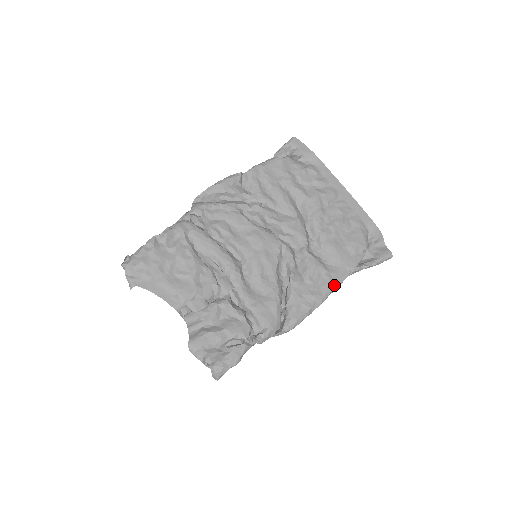
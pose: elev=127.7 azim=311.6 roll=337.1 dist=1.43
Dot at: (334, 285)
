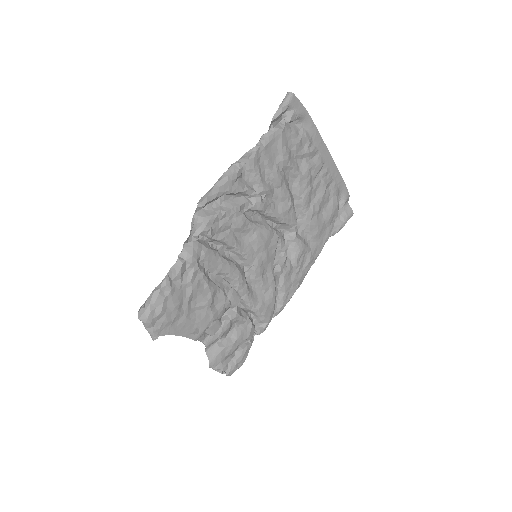
Dot at: (313, 261)
